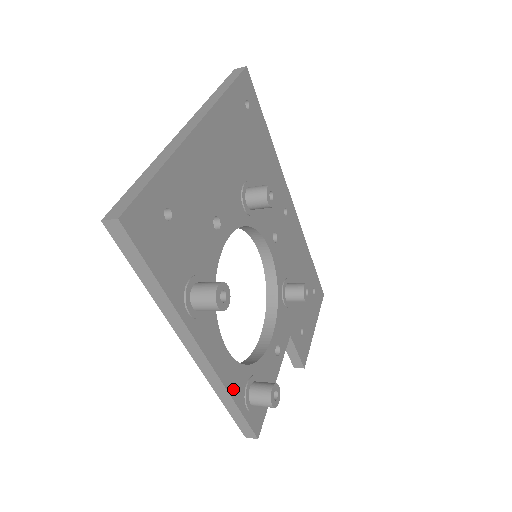
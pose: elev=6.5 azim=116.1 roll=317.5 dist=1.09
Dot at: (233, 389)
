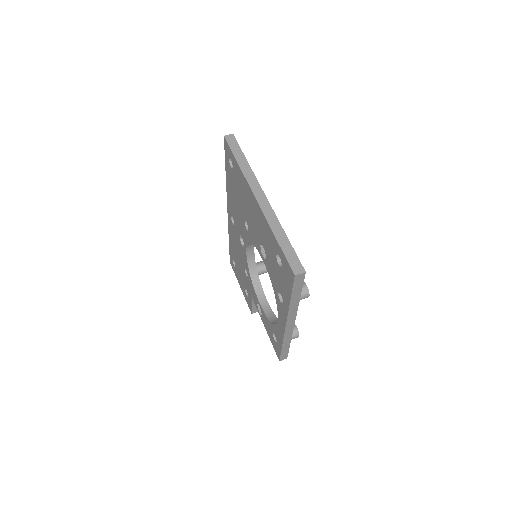
Dot at: occluded
